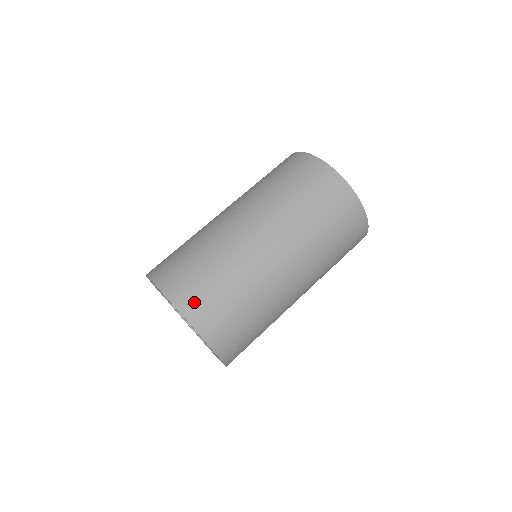
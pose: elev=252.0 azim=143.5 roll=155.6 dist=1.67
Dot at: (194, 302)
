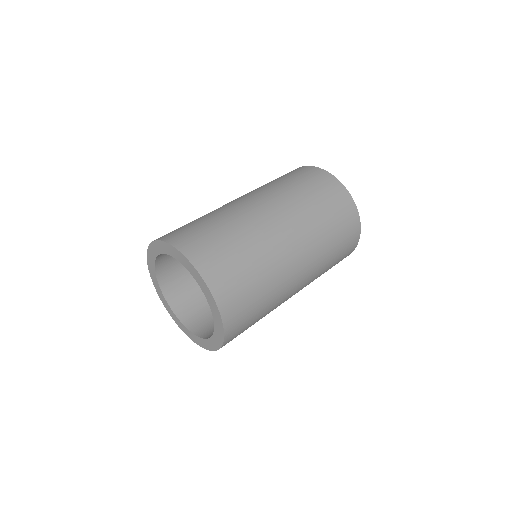
Dot at: (190, 241)
